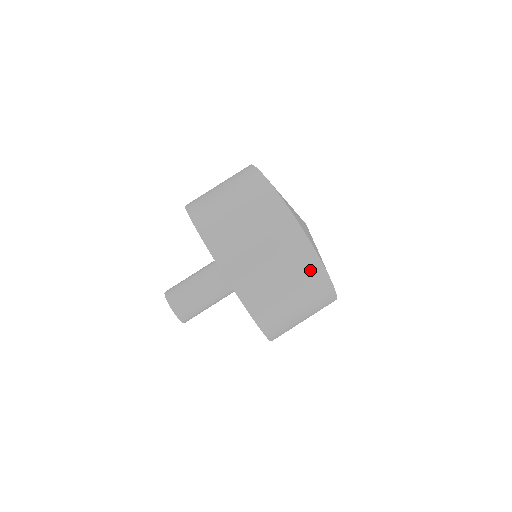
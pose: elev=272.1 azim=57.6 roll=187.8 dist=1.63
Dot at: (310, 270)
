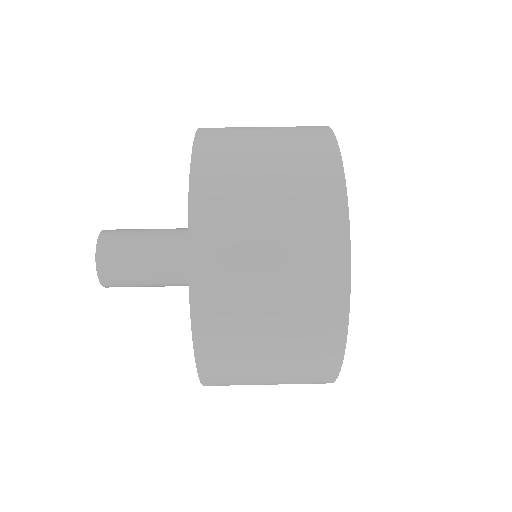
Dot at: (322, 340)
